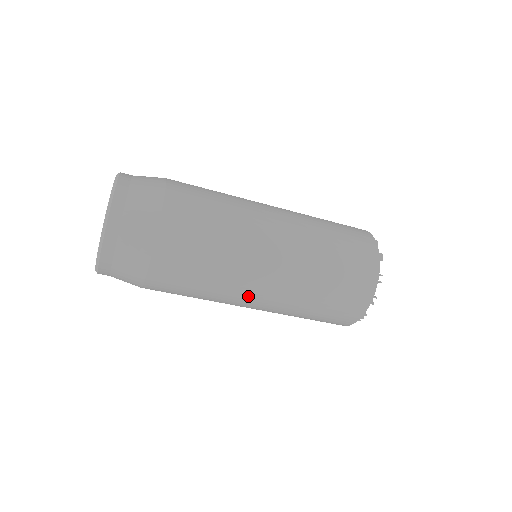
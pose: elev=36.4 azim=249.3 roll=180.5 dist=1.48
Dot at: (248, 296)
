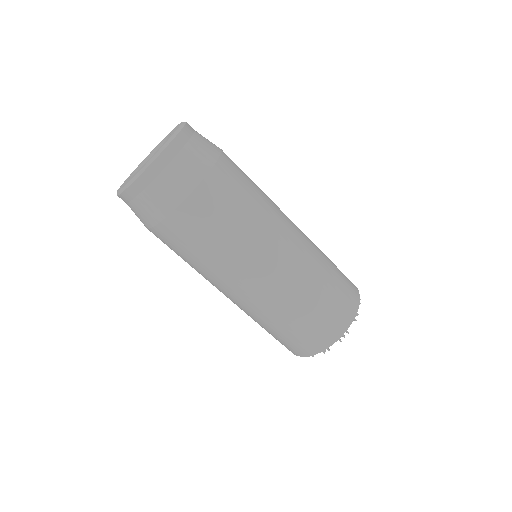
Dot at: (268, 258)
